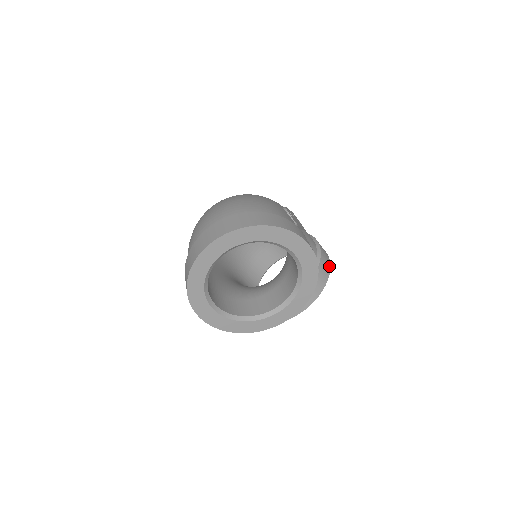
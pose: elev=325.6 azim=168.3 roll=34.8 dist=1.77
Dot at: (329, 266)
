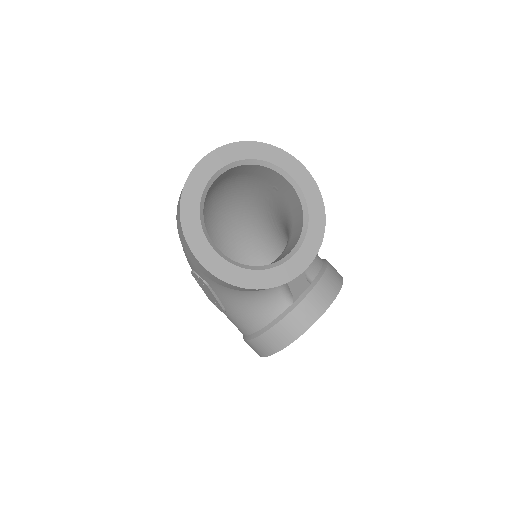
Dot at: occluded
